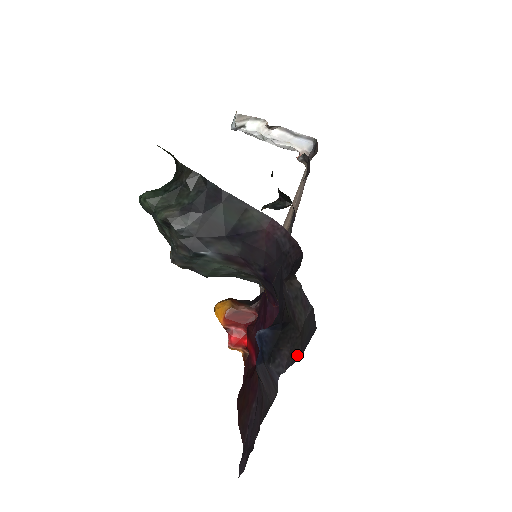
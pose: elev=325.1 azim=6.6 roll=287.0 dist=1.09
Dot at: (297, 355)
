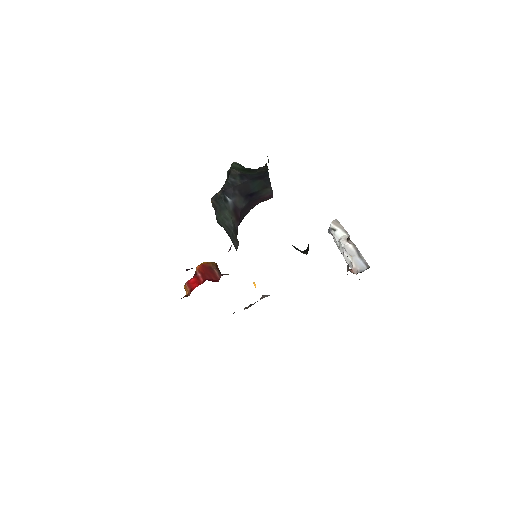
Dot at: occluded
